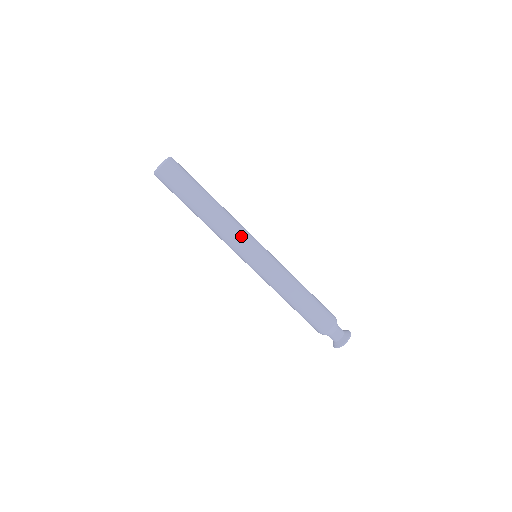
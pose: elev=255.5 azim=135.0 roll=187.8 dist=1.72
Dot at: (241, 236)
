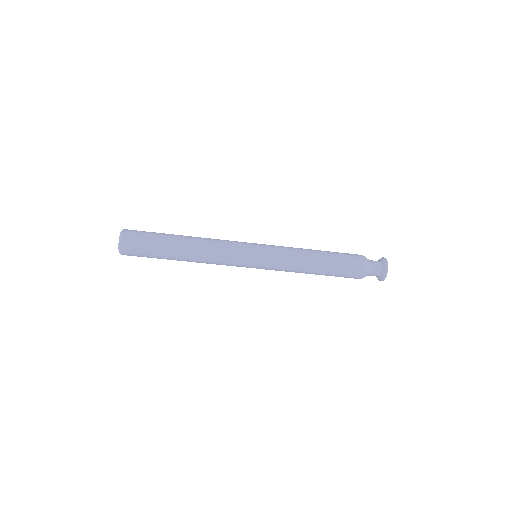
Dot at: (229, 262)
